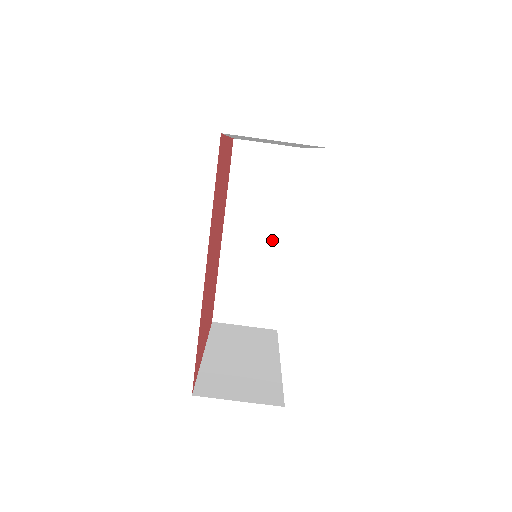
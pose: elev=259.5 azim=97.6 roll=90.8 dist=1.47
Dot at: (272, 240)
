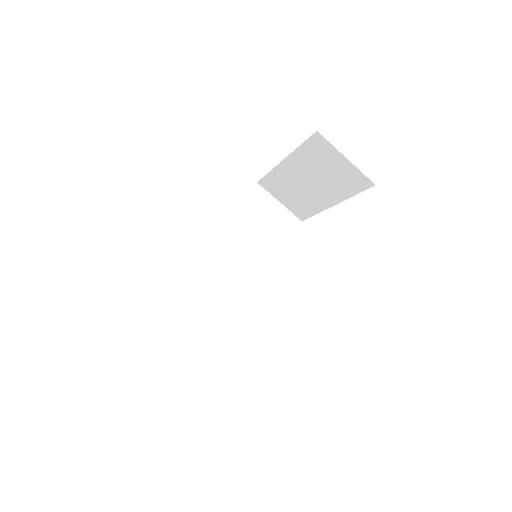
Dot at: (245, 274)
